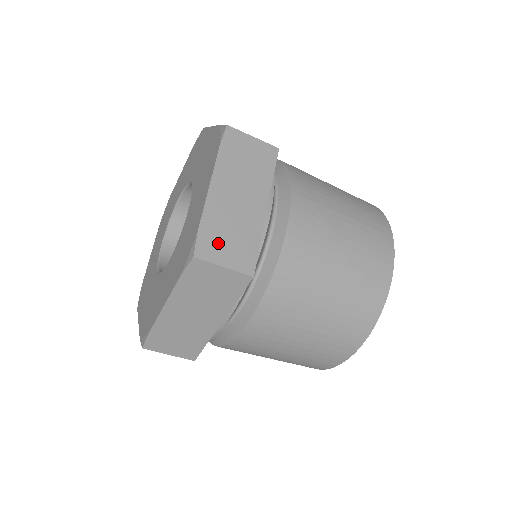
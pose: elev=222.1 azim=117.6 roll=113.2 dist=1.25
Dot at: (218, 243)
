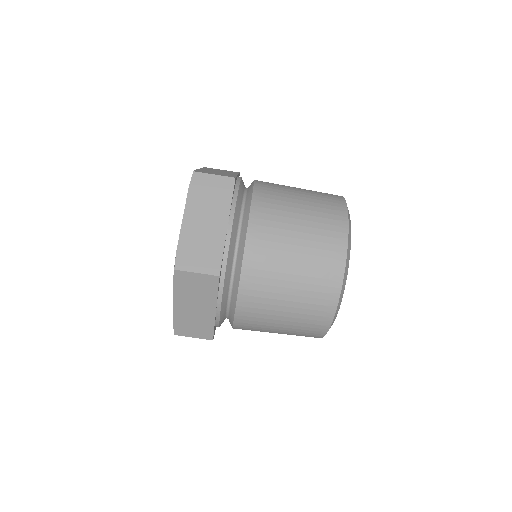
Dot at: occluded
